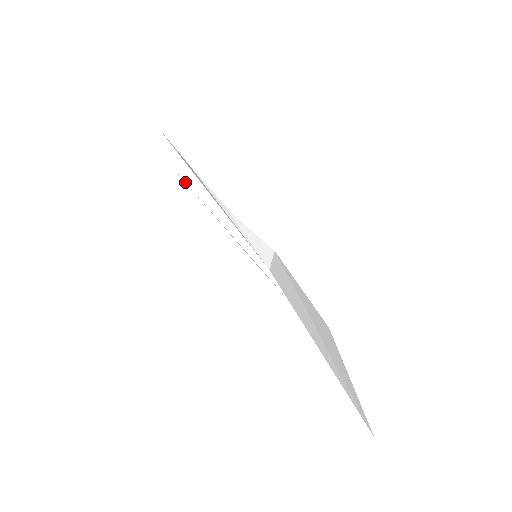
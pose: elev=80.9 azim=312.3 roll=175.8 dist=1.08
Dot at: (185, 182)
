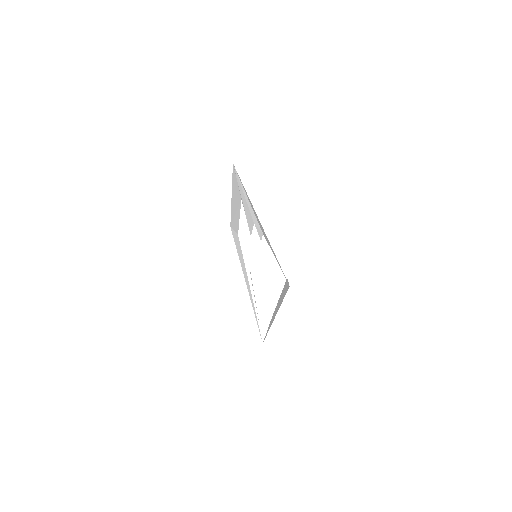
Dot at: occluded
